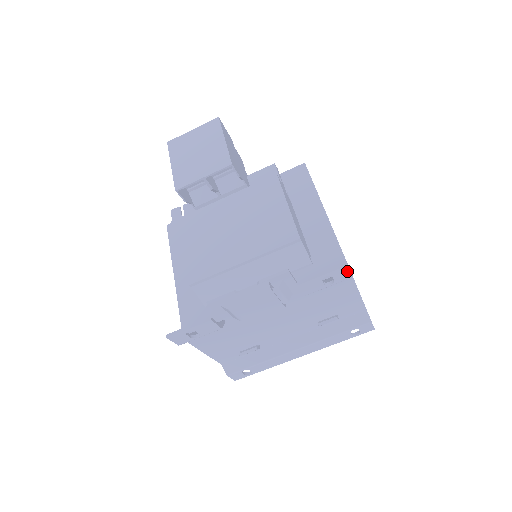
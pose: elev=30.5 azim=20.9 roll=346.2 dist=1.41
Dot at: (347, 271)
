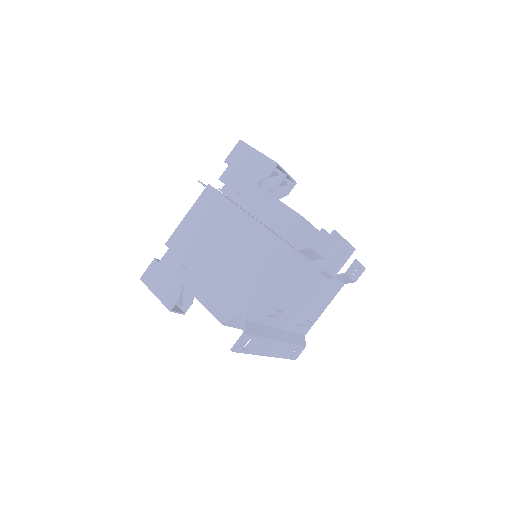
Dot at: (361, 273)
